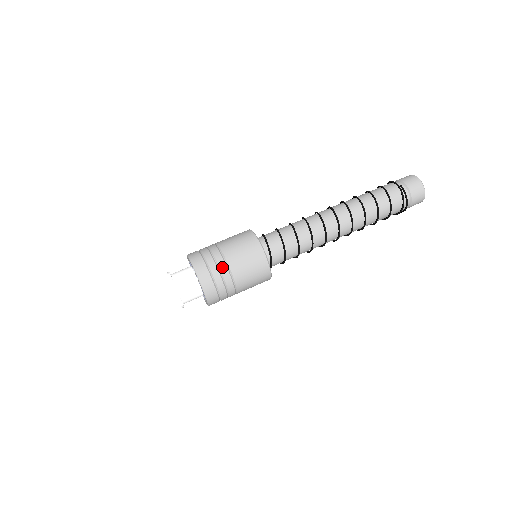
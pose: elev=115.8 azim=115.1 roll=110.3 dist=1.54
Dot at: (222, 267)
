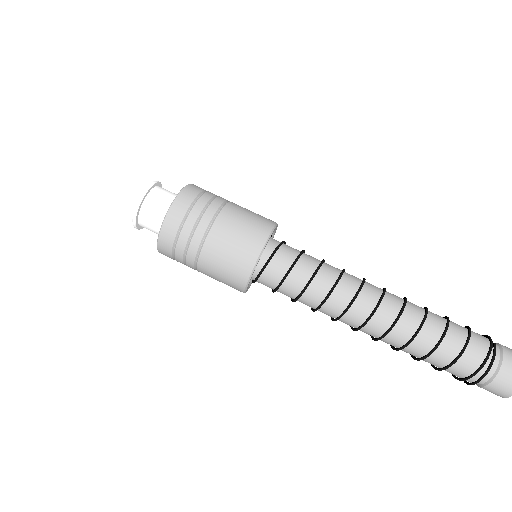
Dot at: (210, 210)
